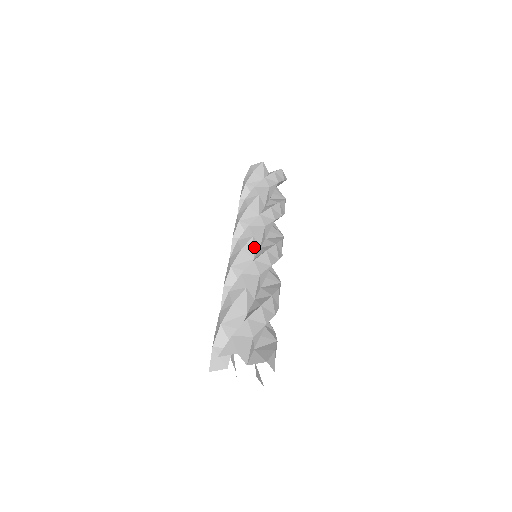
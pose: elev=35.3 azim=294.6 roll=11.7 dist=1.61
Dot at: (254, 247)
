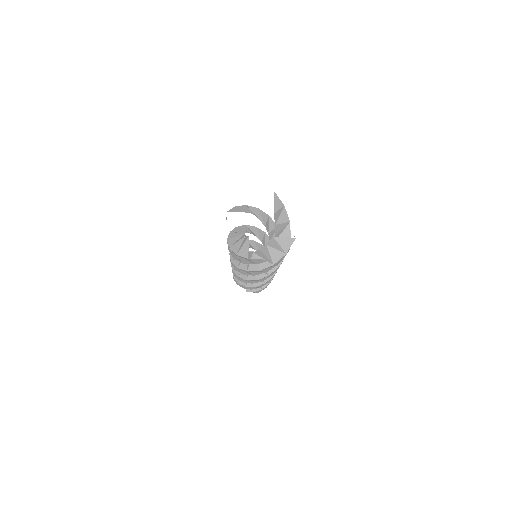
Dot at: (263, 238)
